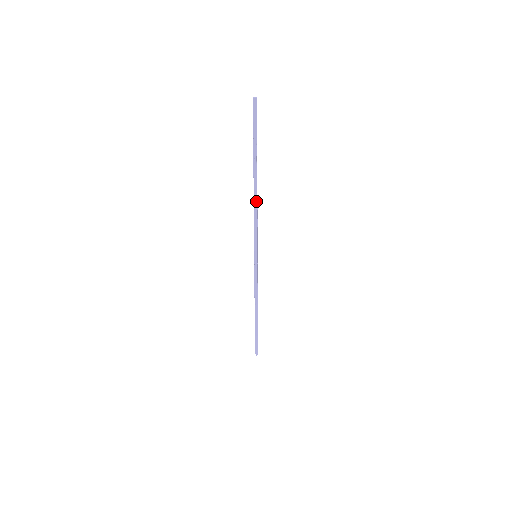
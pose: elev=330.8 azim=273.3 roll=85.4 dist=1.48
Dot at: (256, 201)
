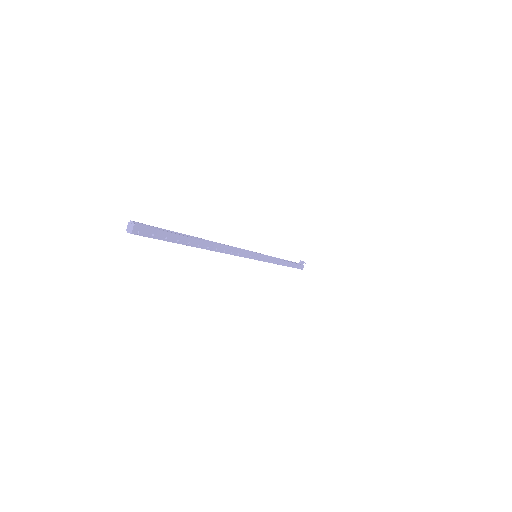
Dot at: (220, 252)
